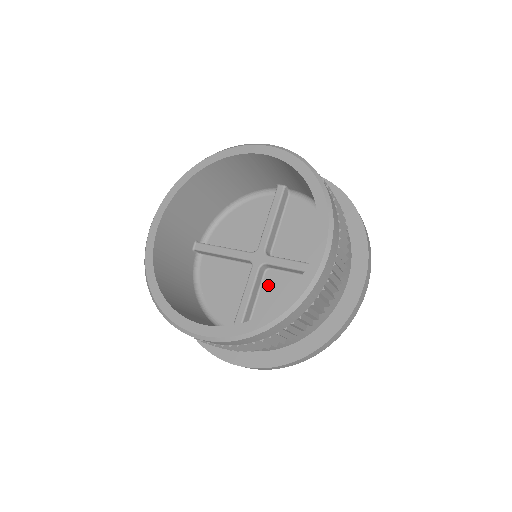
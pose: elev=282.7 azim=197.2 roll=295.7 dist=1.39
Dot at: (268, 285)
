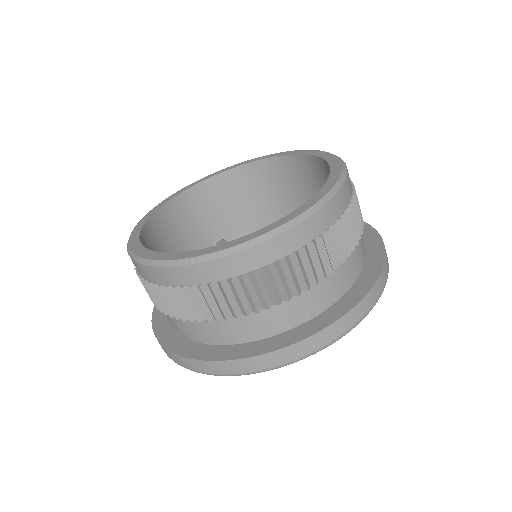
Dot at: occluded
